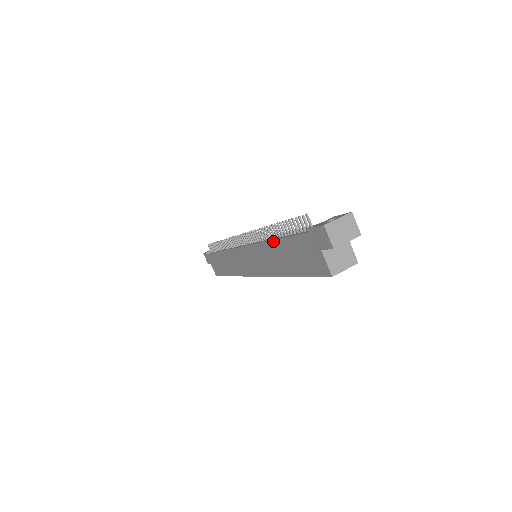
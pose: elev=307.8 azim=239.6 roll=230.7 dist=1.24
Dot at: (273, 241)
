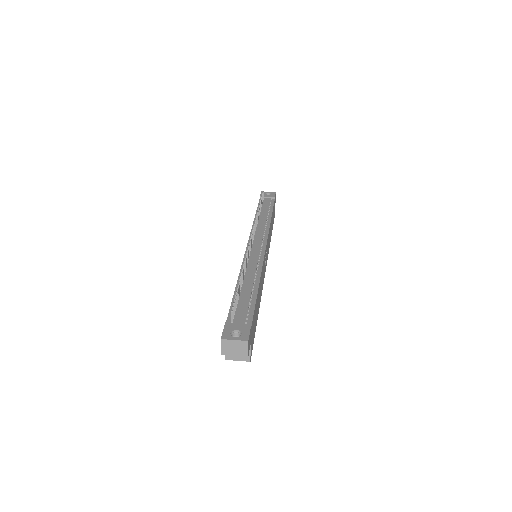
Dot at: (236, 284)
